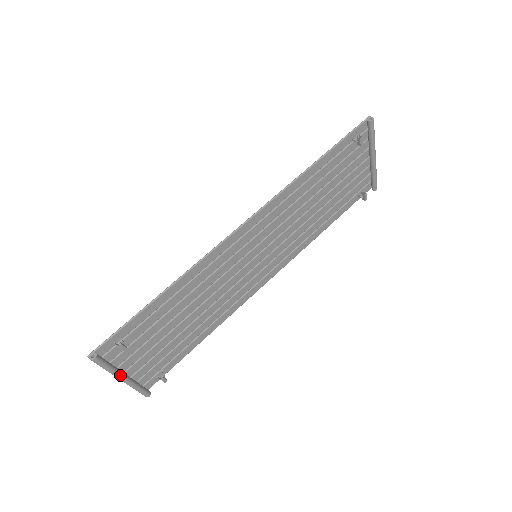
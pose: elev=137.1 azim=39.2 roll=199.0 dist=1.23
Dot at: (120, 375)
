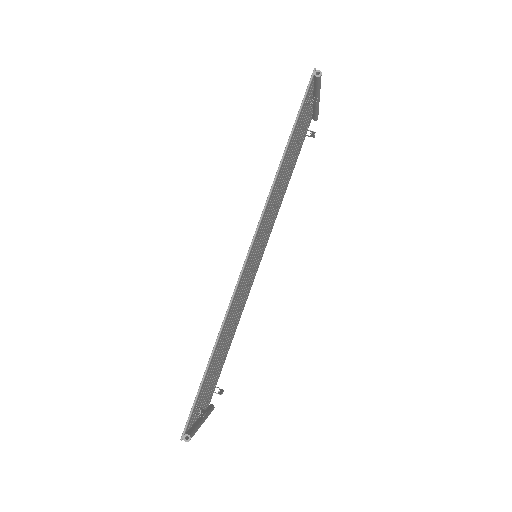
Dot at: (201, 424)
